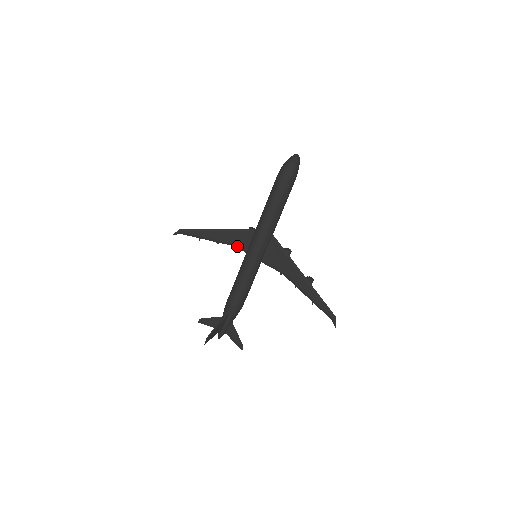
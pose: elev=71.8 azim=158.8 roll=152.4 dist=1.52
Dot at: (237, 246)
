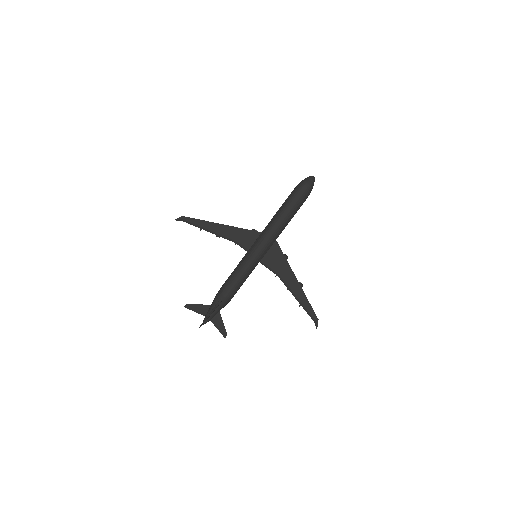
Dot at: (239, 244)
